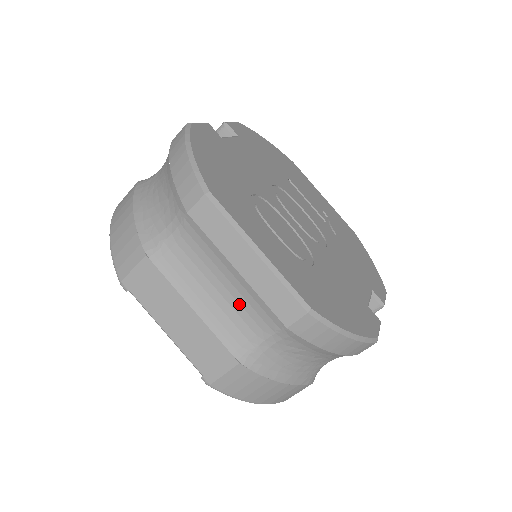
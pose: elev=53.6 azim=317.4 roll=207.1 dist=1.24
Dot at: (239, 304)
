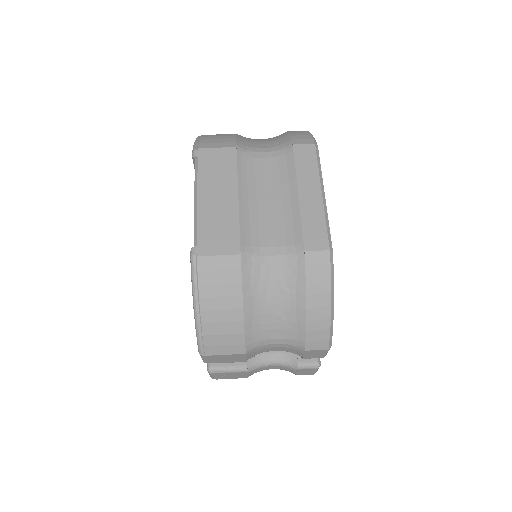
Dot at: (275, 219)
